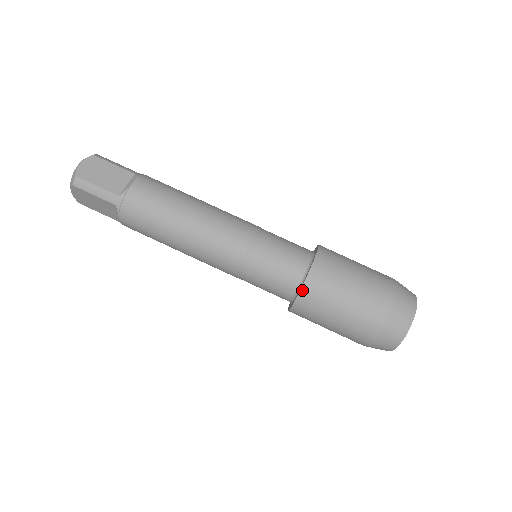
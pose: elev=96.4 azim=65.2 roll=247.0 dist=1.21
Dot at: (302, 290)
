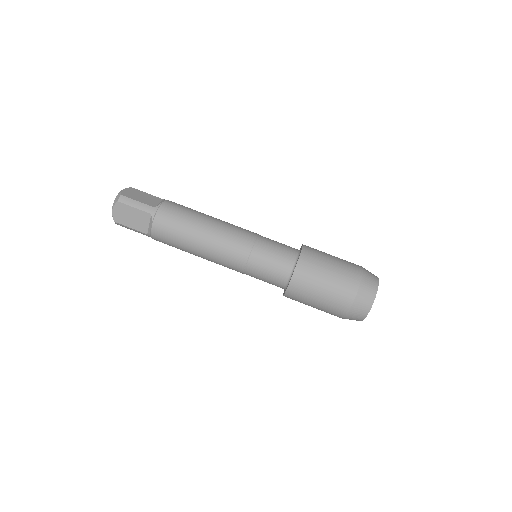
Dot at: (298, 264)
